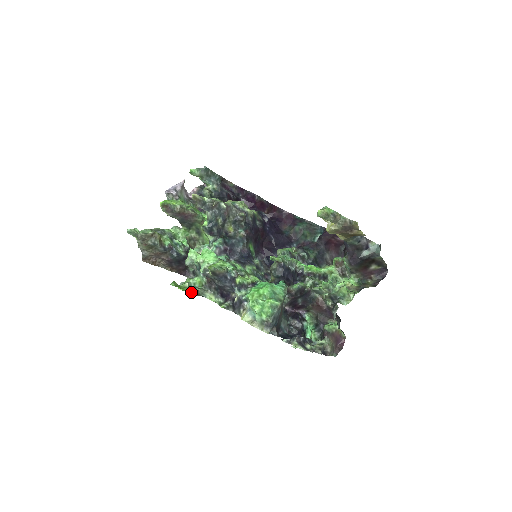
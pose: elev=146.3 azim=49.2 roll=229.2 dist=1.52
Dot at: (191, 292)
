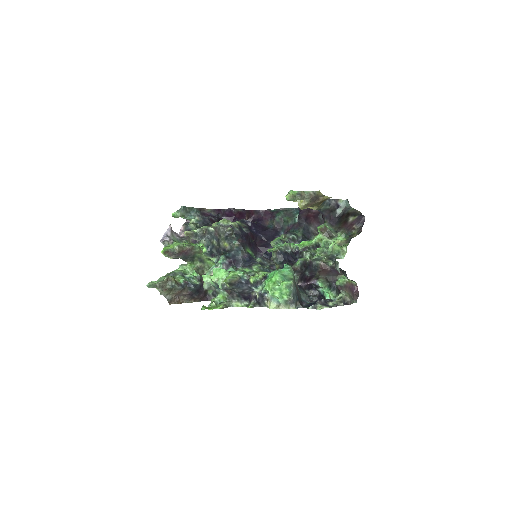
Dot at: (220, 307)
